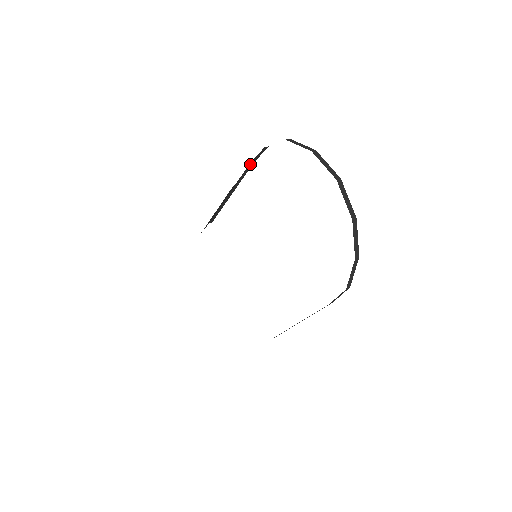
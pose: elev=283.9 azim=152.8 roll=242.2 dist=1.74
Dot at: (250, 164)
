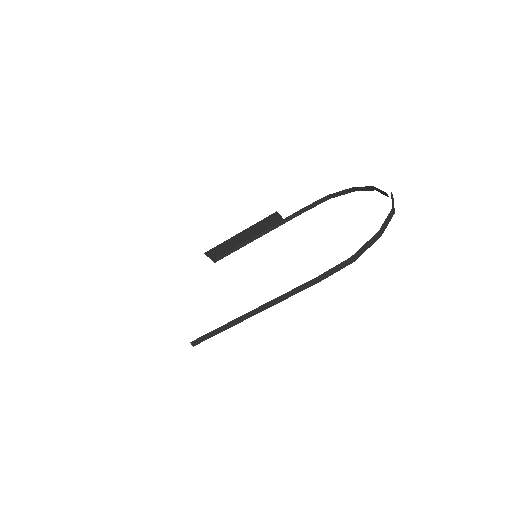
Dot at: (303, 210)
